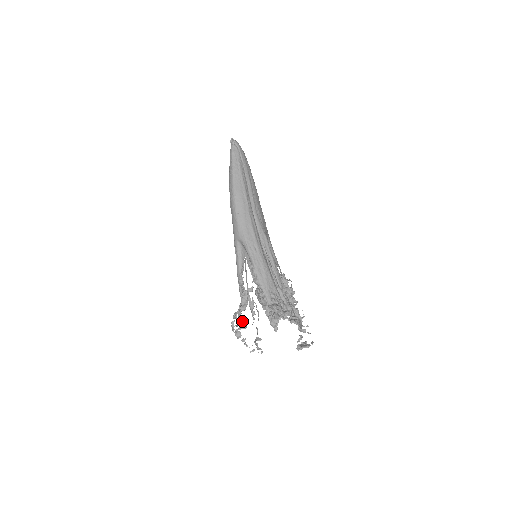
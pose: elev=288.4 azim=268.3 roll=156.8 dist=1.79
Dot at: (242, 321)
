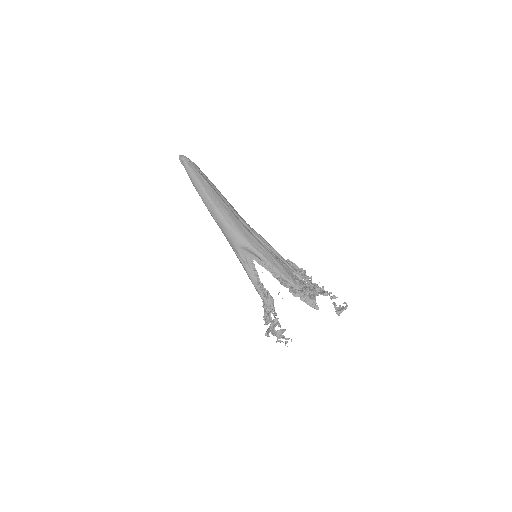
Dot at: (276, 320)
